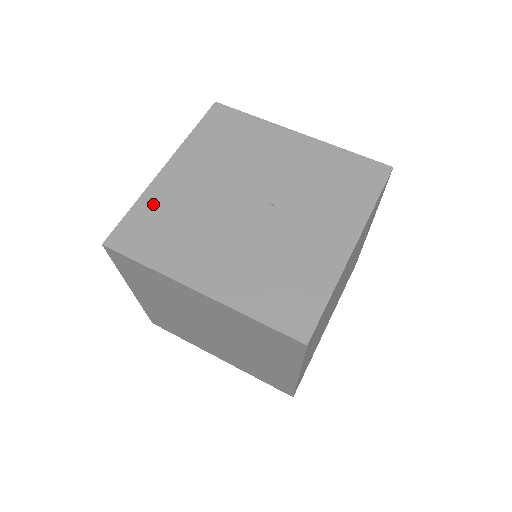
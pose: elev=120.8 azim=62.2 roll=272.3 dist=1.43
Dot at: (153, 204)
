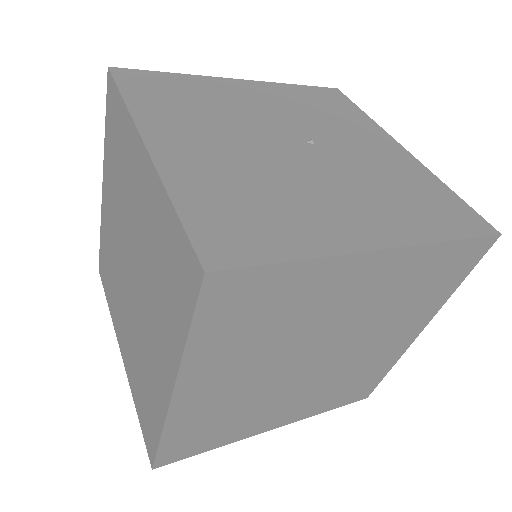
Dot at: (197, 189)
